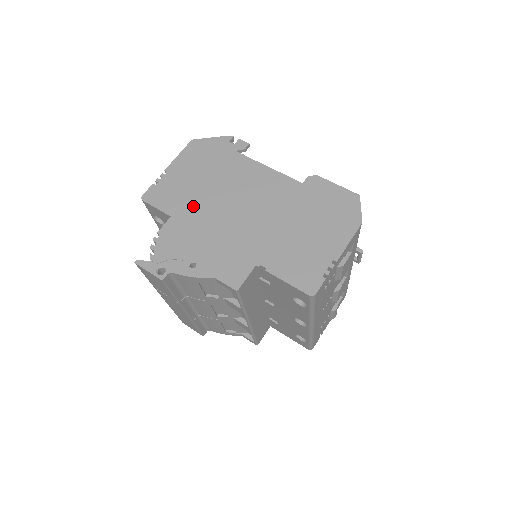
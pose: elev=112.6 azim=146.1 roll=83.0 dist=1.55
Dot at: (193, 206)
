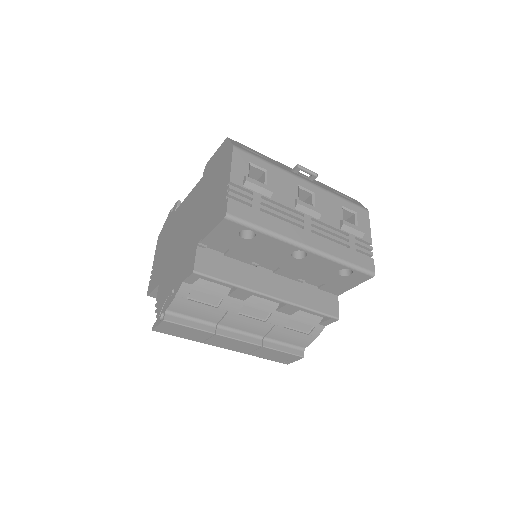
Dot at: (165, 264)
